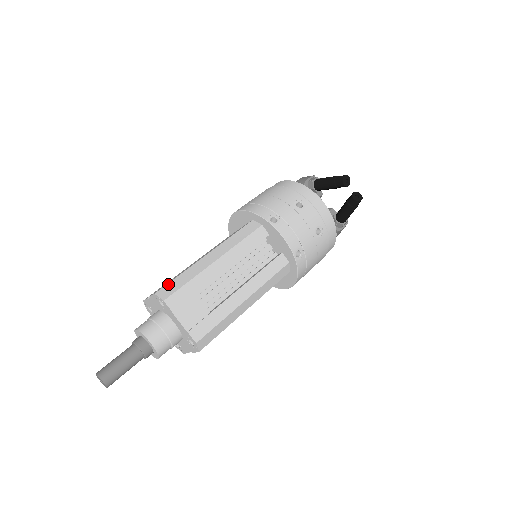
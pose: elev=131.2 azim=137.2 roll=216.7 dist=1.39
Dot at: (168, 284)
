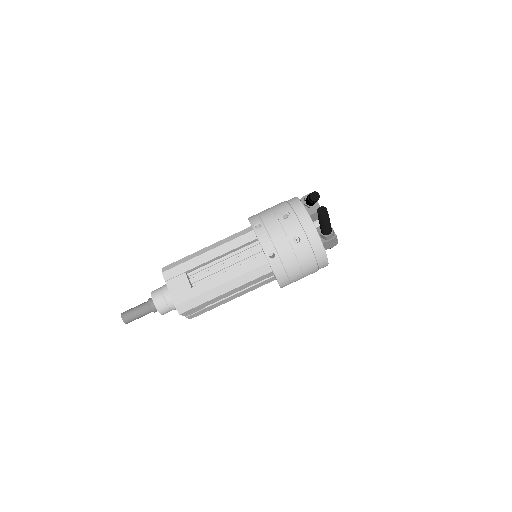
Dot at: (172, 263)
